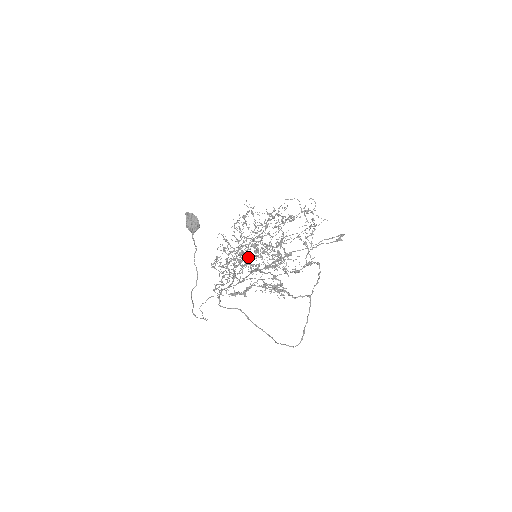
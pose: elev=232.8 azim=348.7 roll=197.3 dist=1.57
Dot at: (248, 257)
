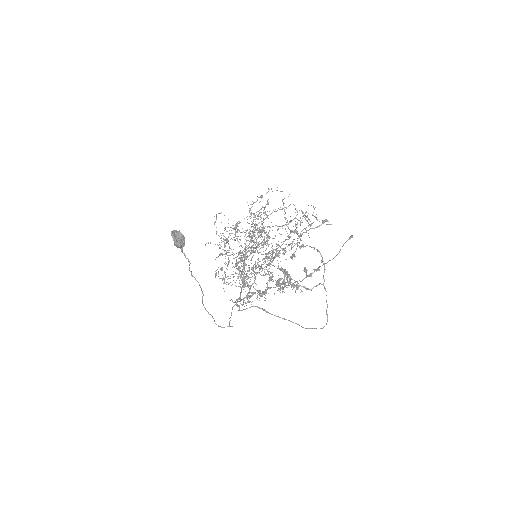
Dot at: occluded
